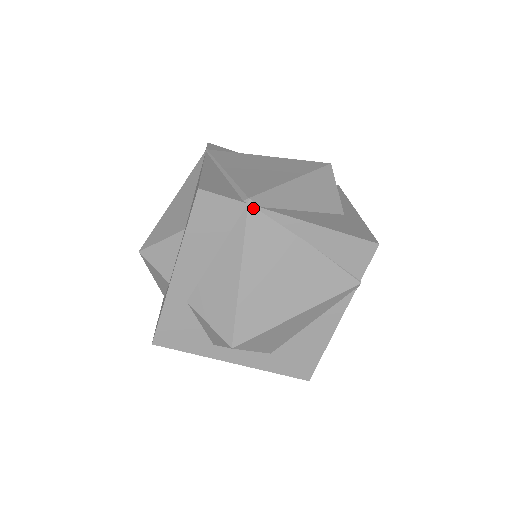
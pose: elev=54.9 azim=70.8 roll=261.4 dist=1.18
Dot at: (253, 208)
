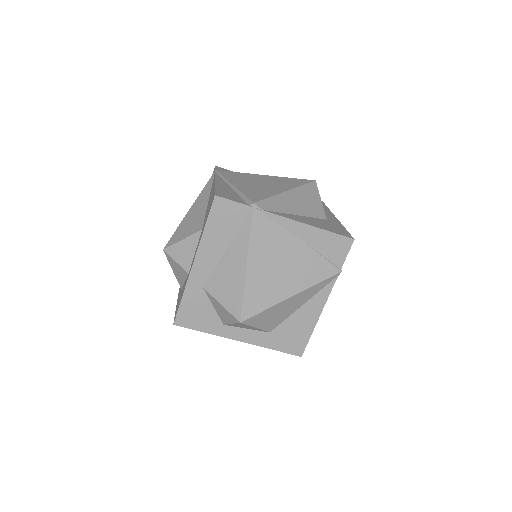
Dot at: (257, 211)
